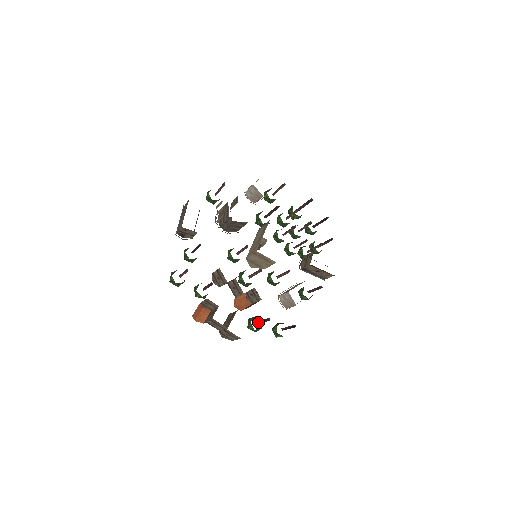
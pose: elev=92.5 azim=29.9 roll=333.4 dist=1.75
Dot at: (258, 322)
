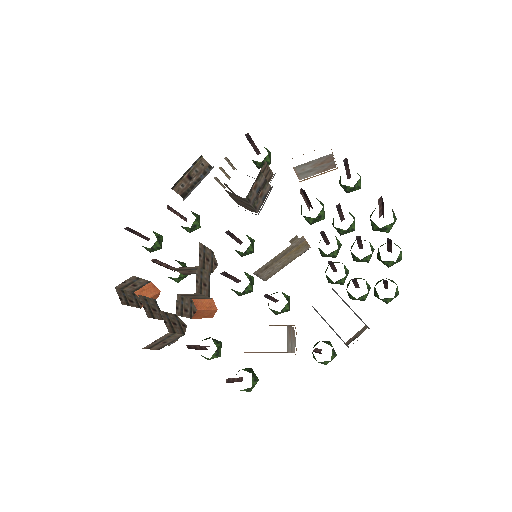
Dot at: occluded
